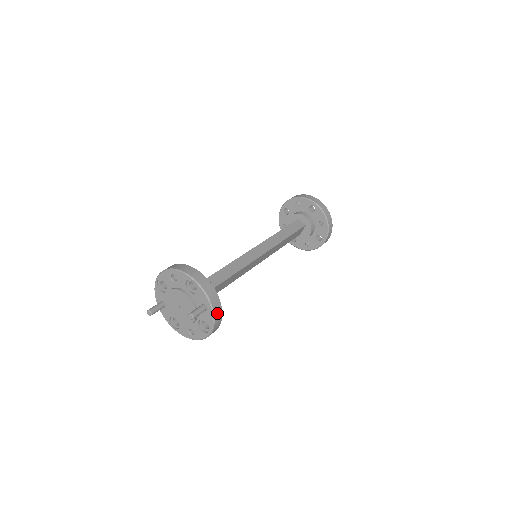
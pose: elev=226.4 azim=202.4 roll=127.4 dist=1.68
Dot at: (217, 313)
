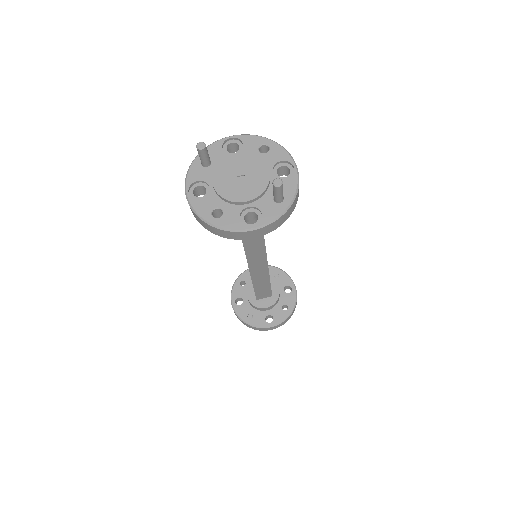
Dot at: (283, 218)
